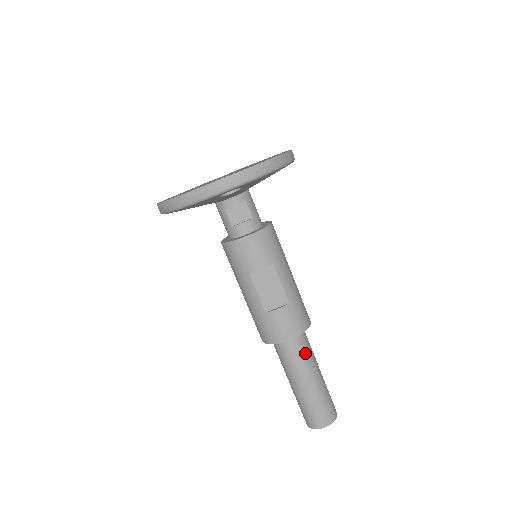
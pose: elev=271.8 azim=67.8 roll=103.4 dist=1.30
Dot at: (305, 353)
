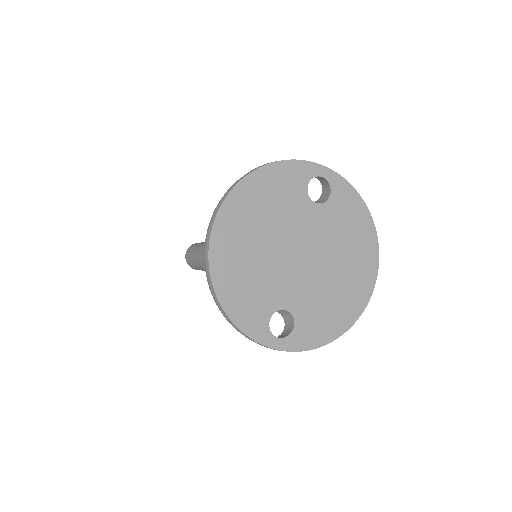
Dot at: occluded
